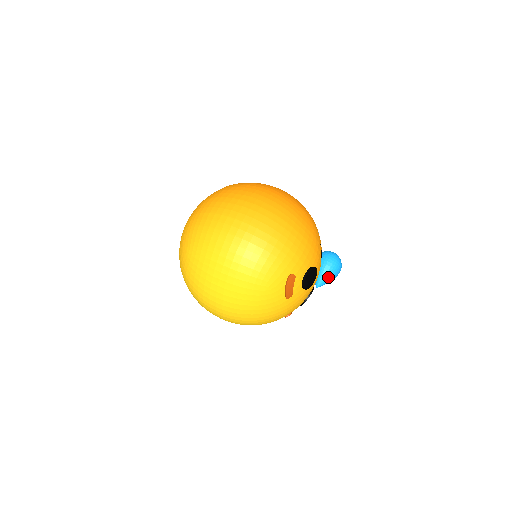
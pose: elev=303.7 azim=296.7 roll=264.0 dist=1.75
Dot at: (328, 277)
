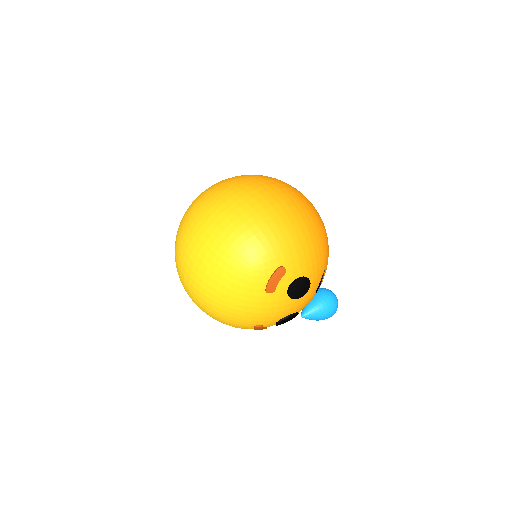
Dot at: (318, 311)
